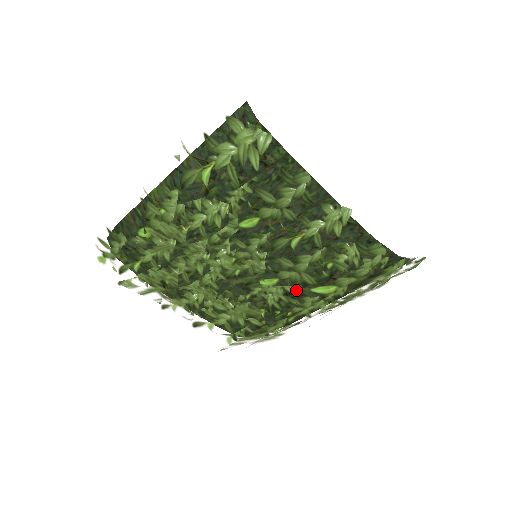
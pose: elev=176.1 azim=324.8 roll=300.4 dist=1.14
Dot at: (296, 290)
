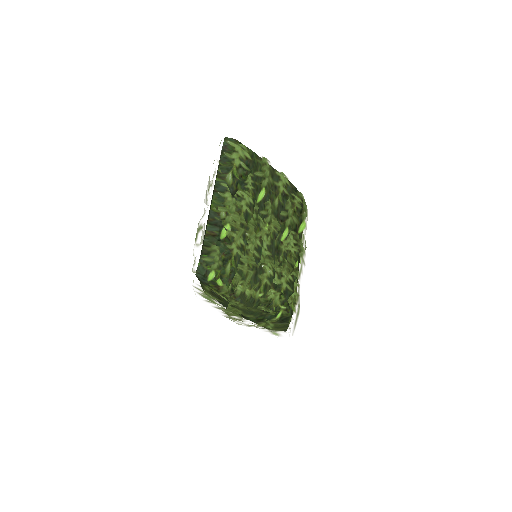
Dot at: (296, 232)
